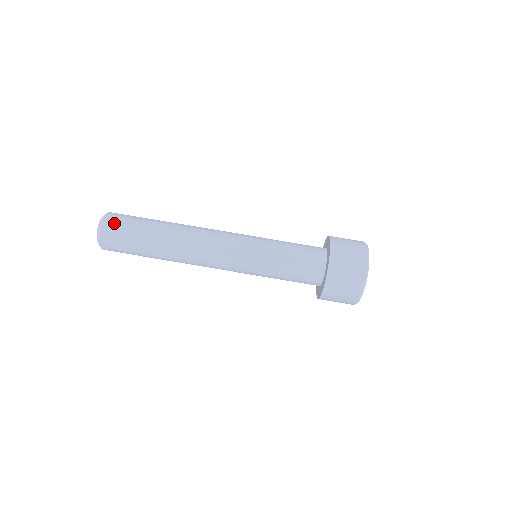
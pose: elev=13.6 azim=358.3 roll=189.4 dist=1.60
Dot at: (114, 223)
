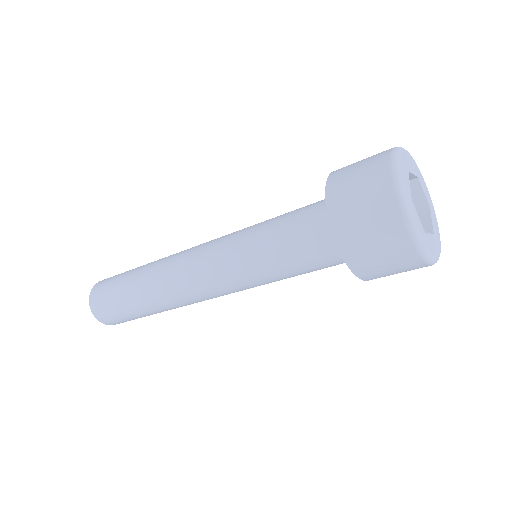
Dot at: occluded
